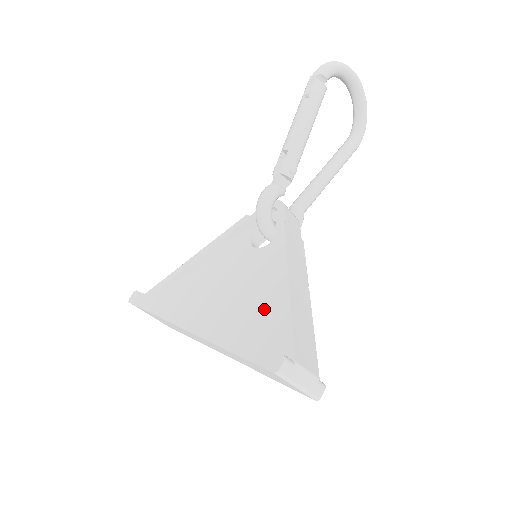
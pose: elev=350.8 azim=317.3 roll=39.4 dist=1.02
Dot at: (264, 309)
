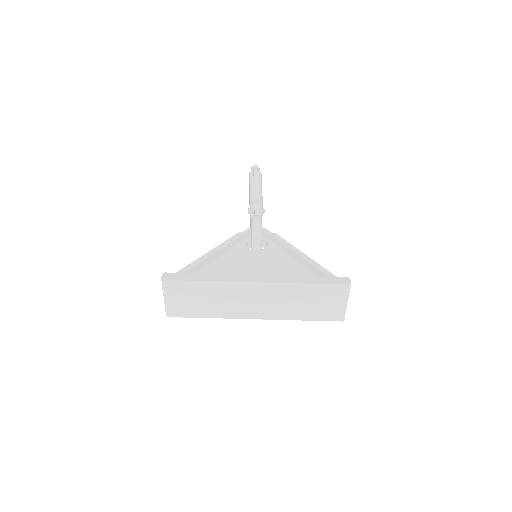
Dot at: (295, 275)
